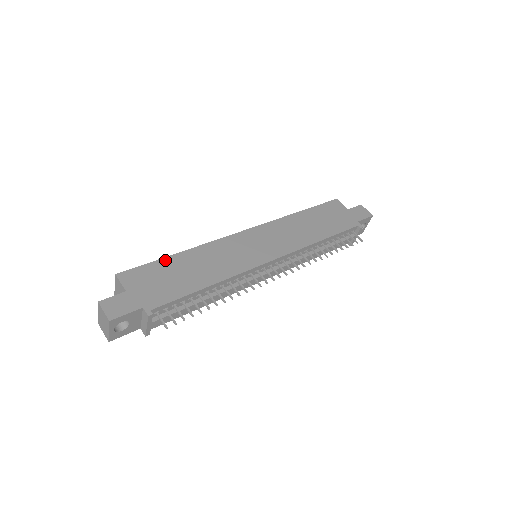
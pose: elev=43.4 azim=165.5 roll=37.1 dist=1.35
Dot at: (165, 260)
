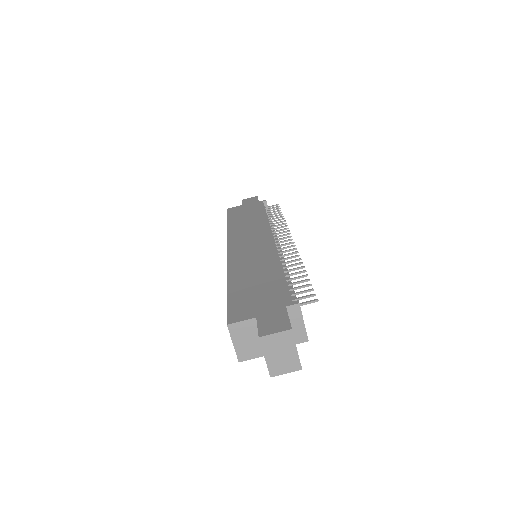
Dot at: (231, 292)
